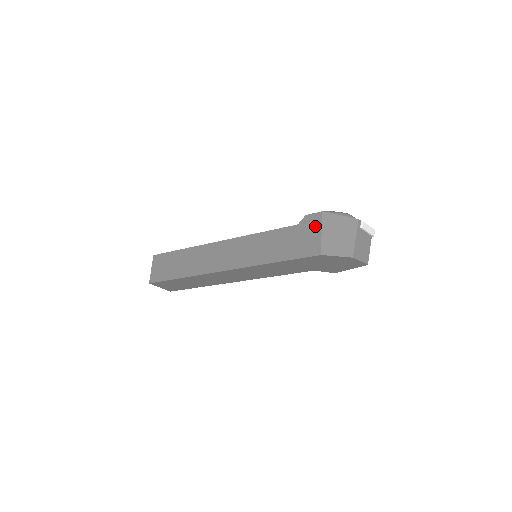
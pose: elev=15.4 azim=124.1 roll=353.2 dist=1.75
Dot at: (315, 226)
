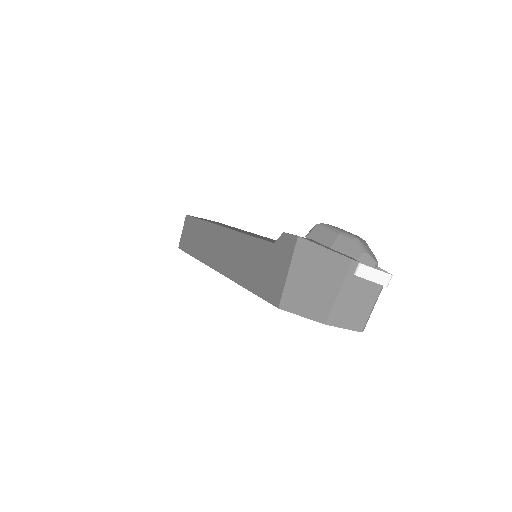
Dot at: (285, 257)
